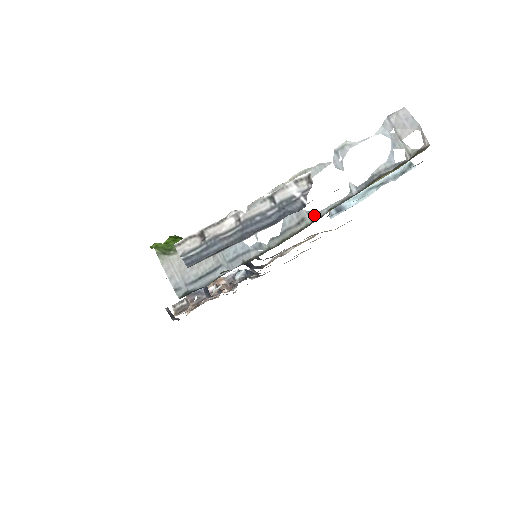
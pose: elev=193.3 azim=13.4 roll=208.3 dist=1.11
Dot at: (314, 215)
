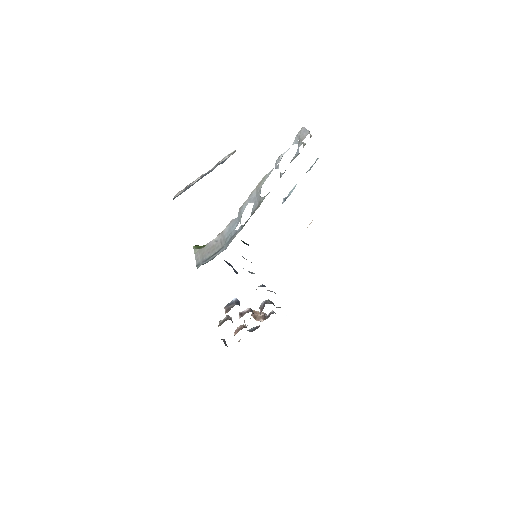
Dot at: occluded
